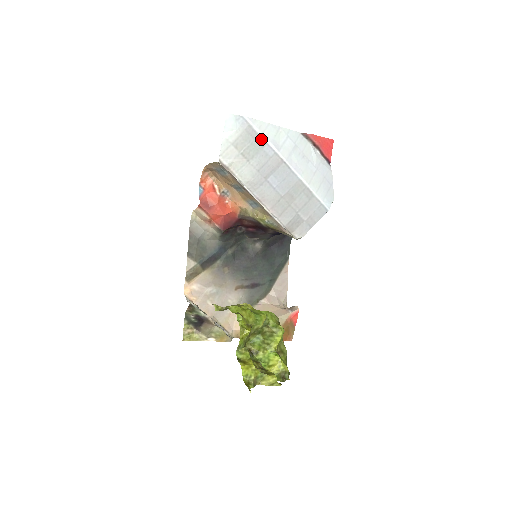
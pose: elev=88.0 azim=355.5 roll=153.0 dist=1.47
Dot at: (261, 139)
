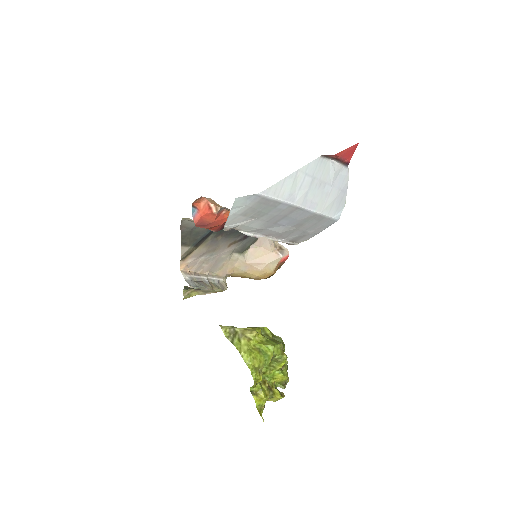
Dot at: (275, 202)
